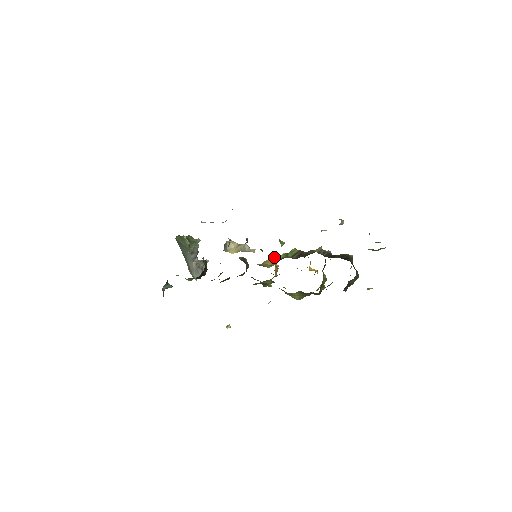
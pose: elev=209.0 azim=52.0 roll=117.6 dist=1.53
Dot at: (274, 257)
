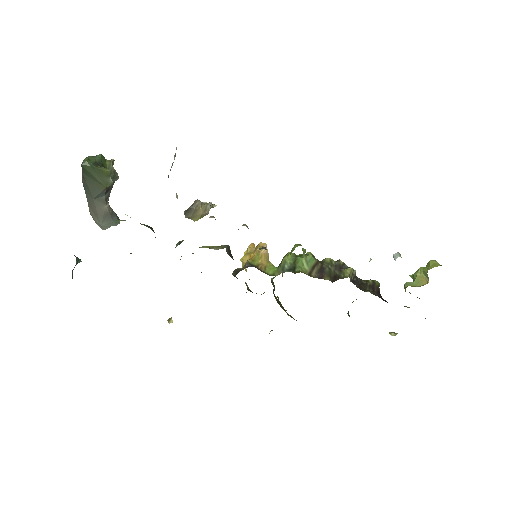
Dot at: (266, 247)
